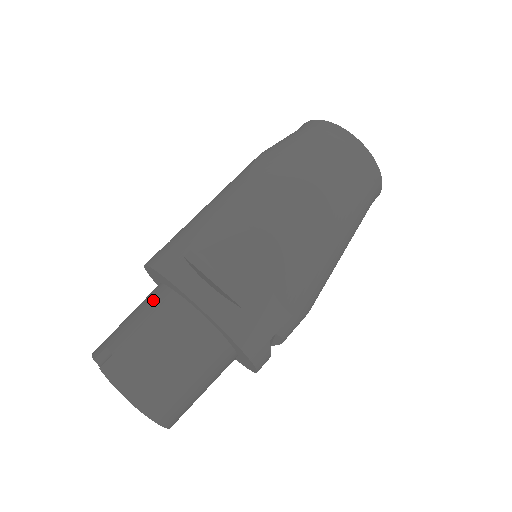
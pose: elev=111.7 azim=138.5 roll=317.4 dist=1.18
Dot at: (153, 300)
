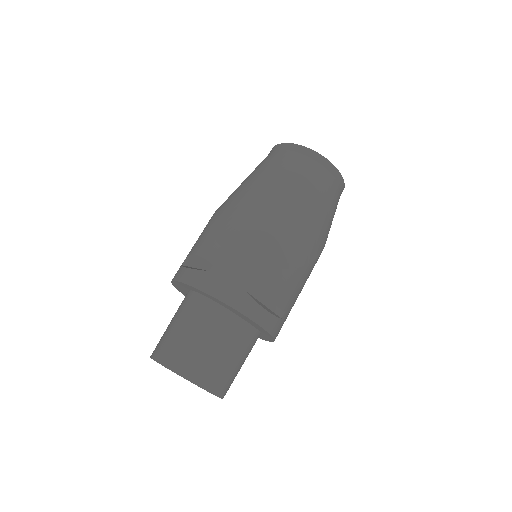
Dot at: occluded
